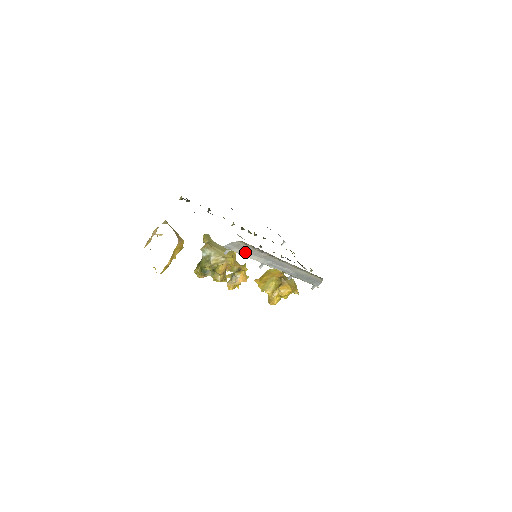
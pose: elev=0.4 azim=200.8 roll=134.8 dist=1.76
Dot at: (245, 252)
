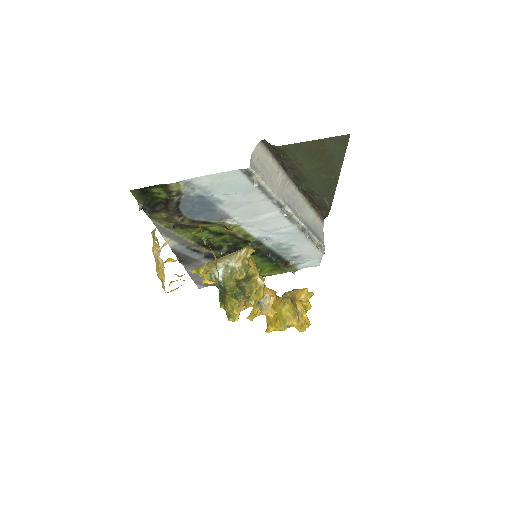
Dot at: (266, 180)
